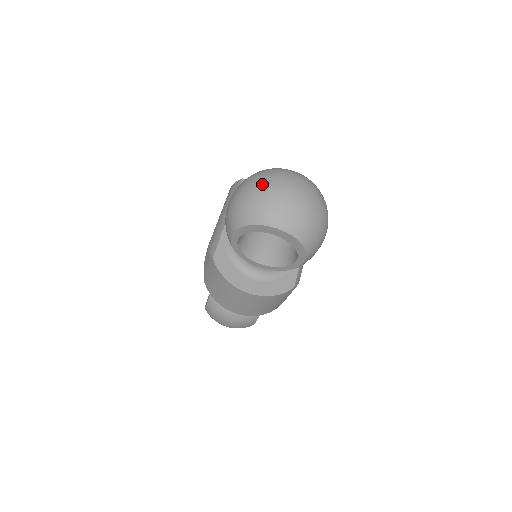
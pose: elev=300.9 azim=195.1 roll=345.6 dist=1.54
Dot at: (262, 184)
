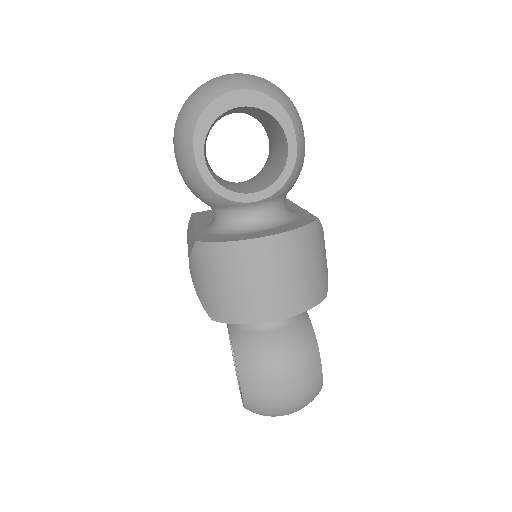
Dot at: occluded
